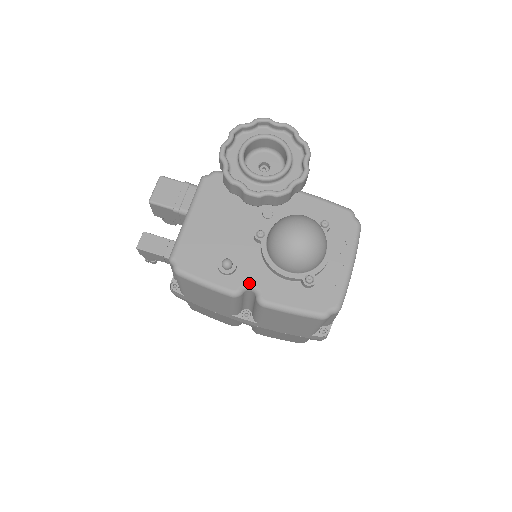
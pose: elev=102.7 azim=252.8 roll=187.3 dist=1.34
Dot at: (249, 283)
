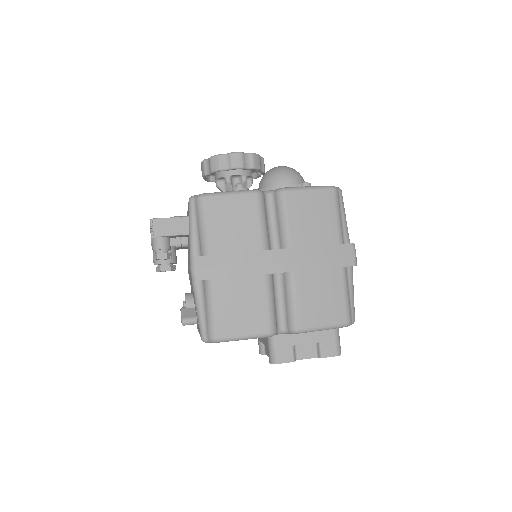
Dot at: (264, 191)
